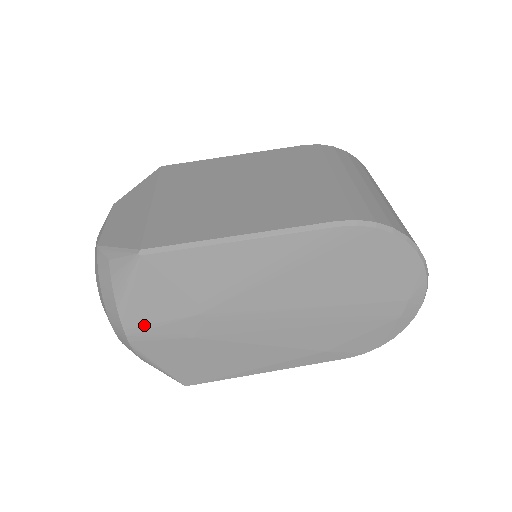
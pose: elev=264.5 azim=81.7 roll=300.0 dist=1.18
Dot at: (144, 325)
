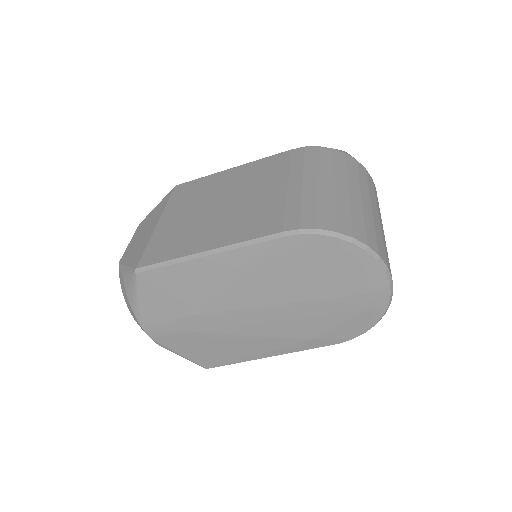
Dot at: (155, 324)
